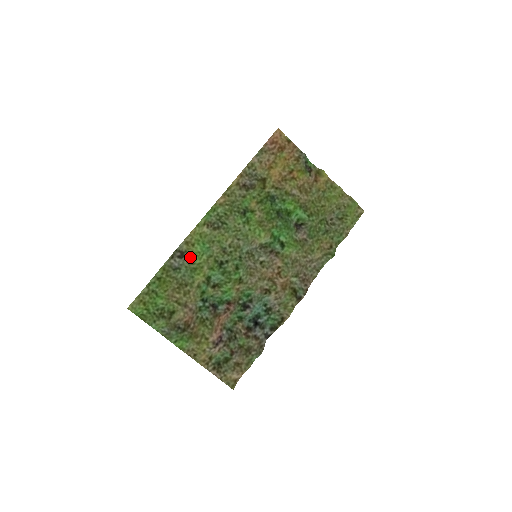
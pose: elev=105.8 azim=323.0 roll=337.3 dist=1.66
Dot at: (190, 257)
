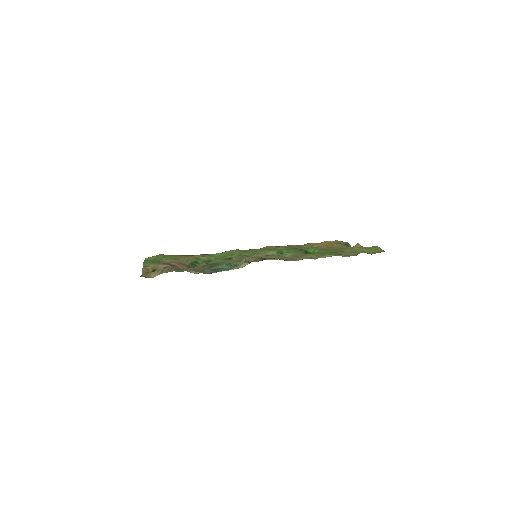
Dot at: occluded
